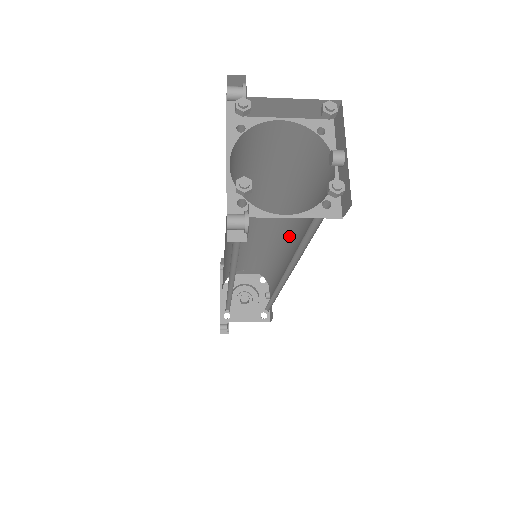
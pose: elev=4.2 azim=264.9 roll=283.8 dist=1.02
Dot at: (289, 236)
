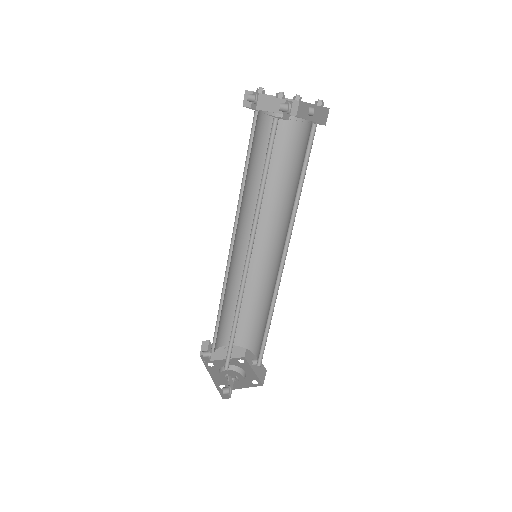
Dot at: (275, 238)
